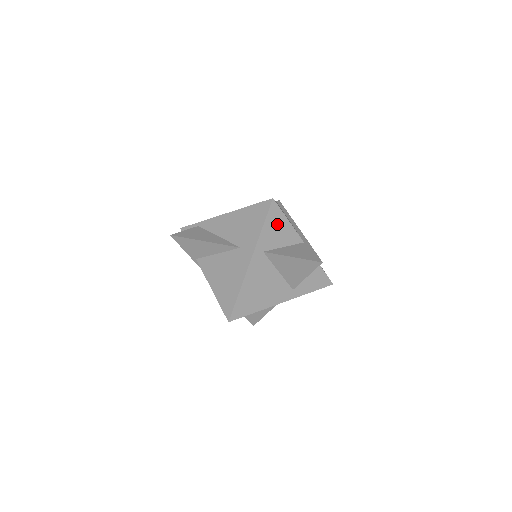
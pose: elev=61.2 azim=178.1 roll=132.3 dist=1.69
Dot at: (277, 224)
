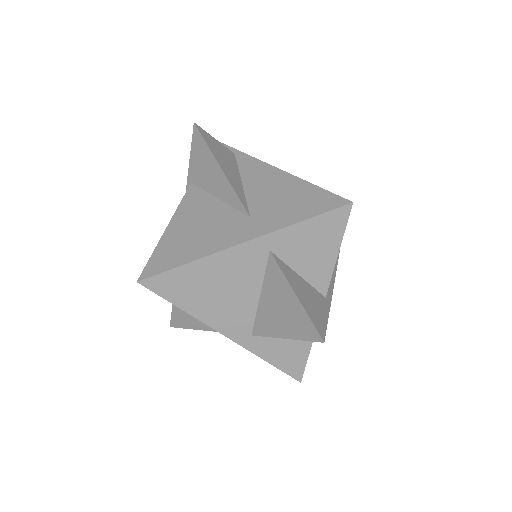
Dot at: (322, 238)
